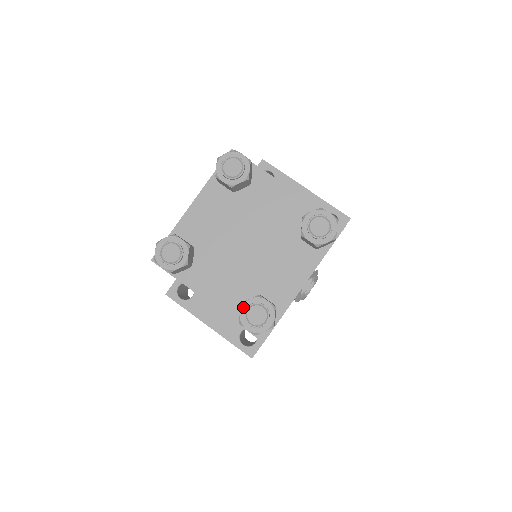
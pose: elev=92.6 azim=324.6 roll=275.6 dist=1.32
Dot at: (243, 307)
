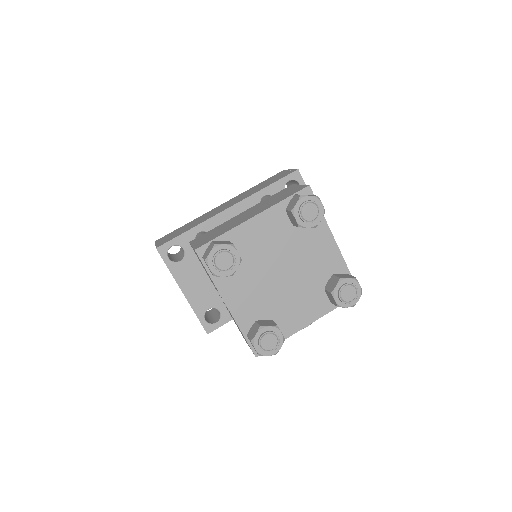
Dot at: (261, 331)
